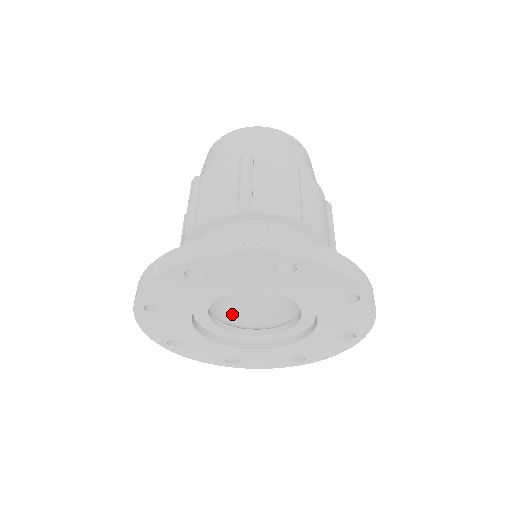
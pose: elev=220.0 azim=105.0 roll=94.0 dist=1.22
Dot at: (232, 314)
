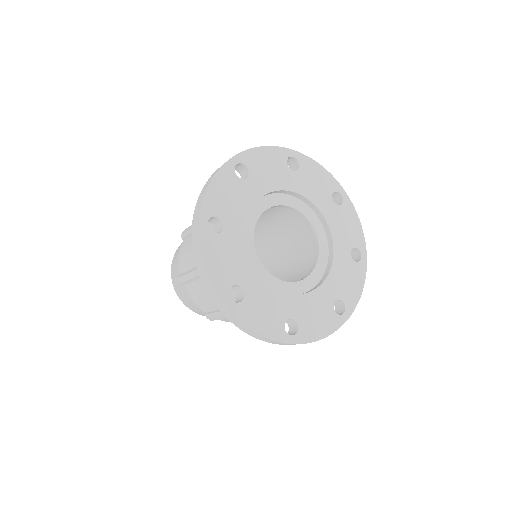
Dot at: occluded
